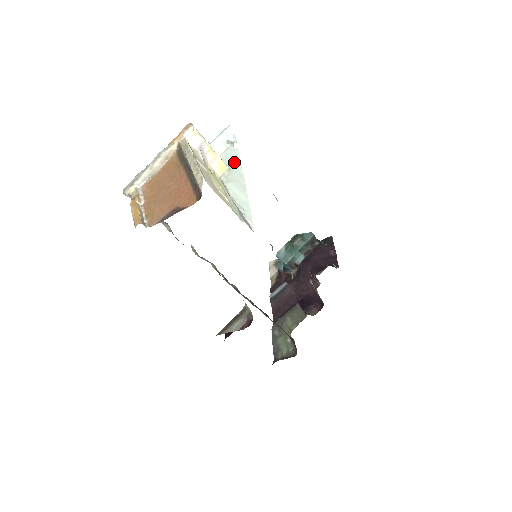
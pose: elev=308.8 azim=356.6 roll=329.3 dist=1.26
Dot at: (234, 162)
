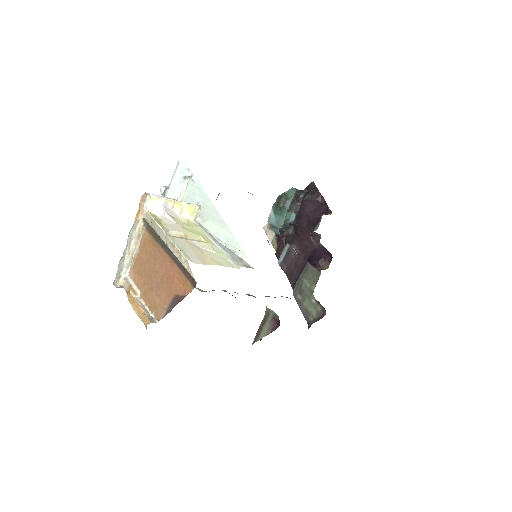
Dot at: (201, 198)
